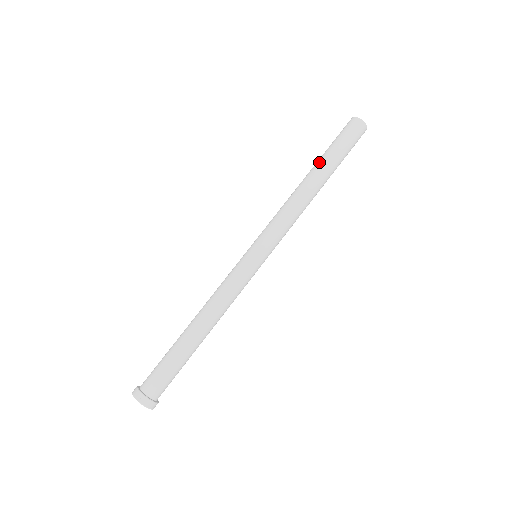
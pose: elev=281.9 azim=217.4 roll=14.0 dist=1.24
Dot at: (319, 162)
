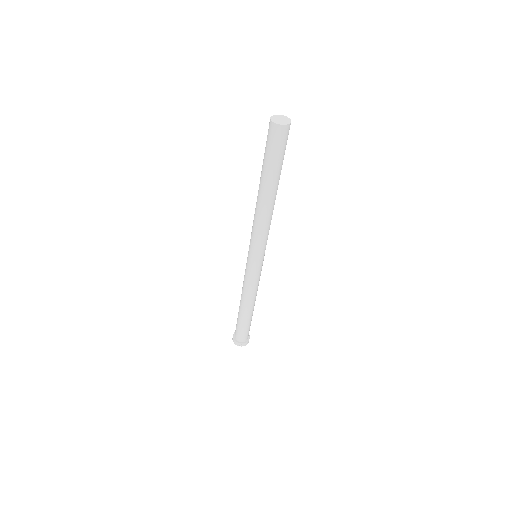
Dot at: (265, 181)
